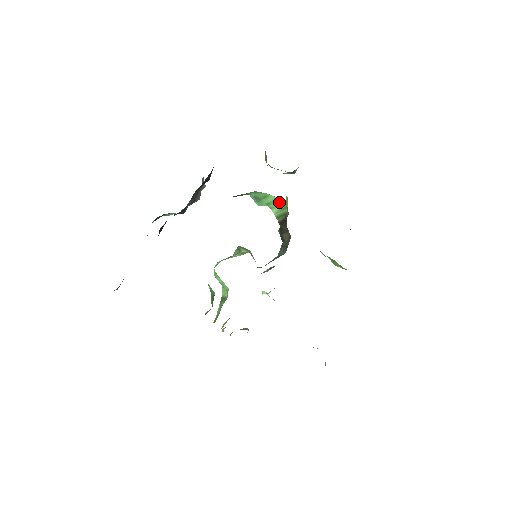
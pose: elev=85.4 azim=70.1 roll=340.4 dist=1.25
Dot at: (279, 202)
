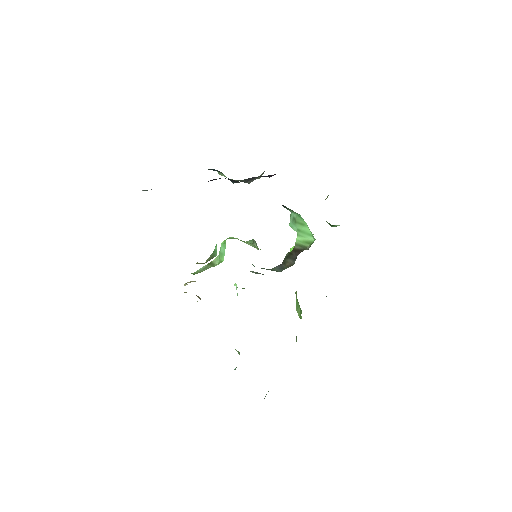
Dot at: (309, 236)
